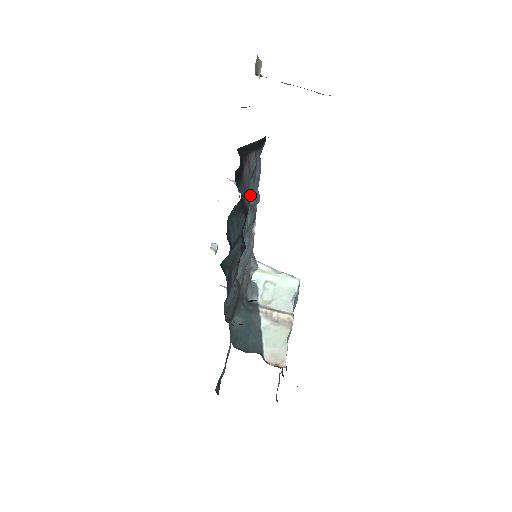
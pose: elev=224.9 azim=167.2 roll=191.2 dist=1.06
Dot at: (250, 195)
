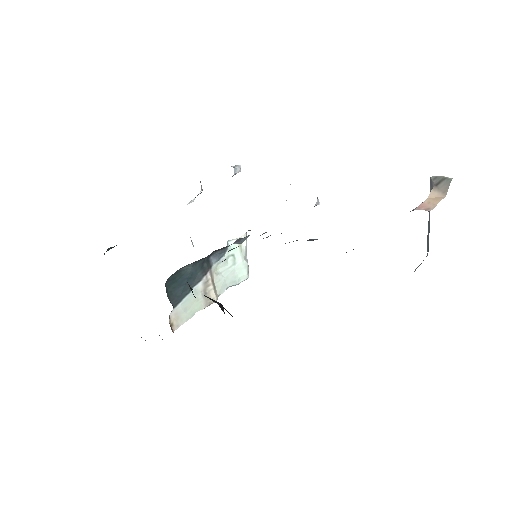
Dot at: occluded
